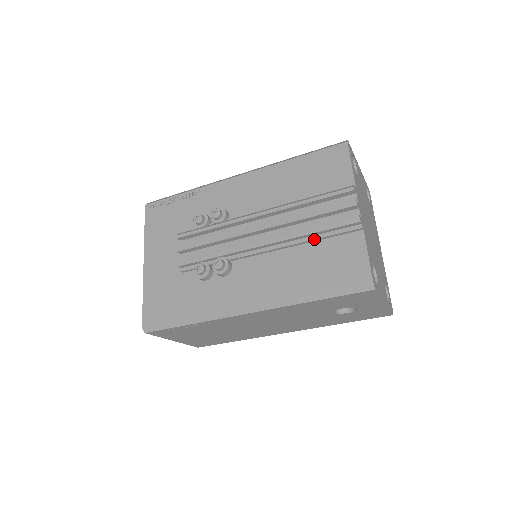
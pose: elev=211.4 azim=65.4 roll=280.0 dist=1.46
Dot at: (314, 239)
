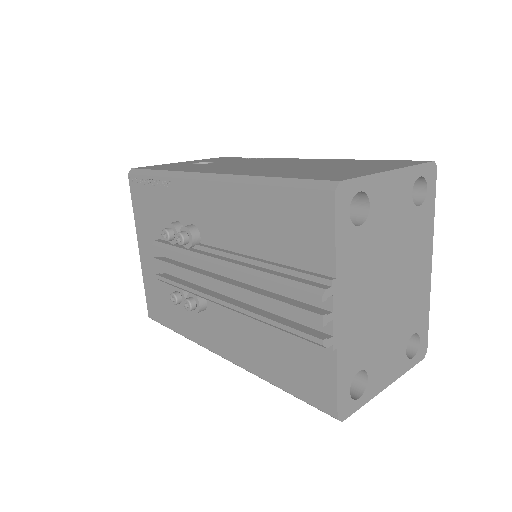
Dot at: (279, 329)
